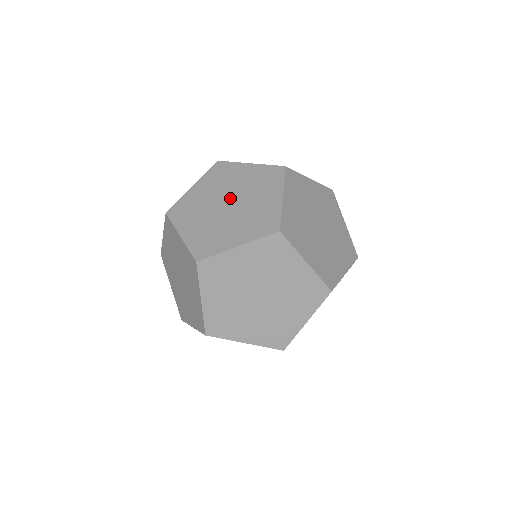
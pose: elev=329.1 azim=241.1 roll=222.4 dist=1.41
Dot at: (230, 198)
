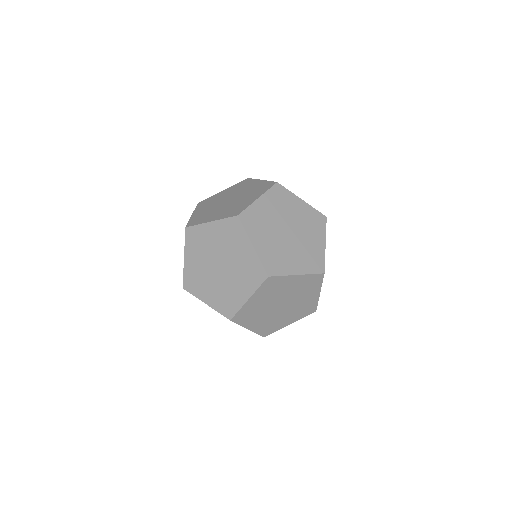
Dot at: (233, 197)
